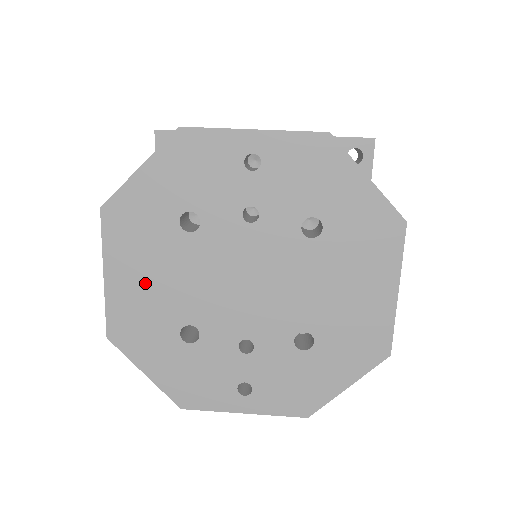
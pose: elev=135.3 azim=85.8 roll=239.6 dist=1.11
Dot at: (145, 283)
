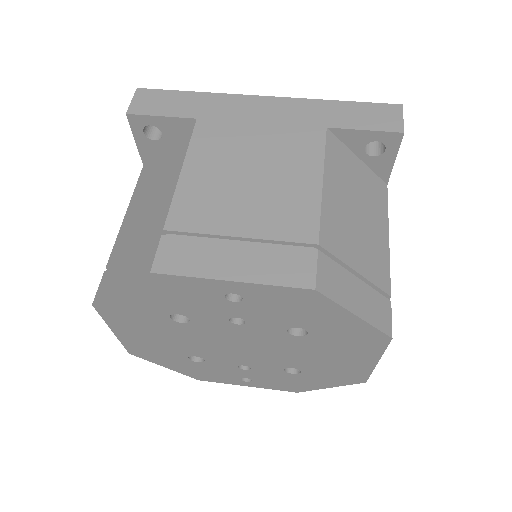
Dot at: (150, 338)
